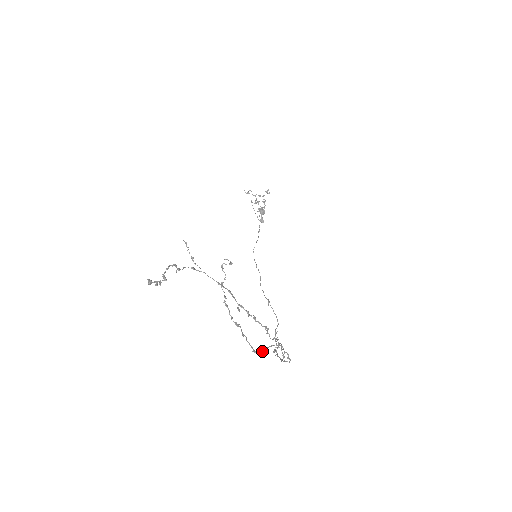
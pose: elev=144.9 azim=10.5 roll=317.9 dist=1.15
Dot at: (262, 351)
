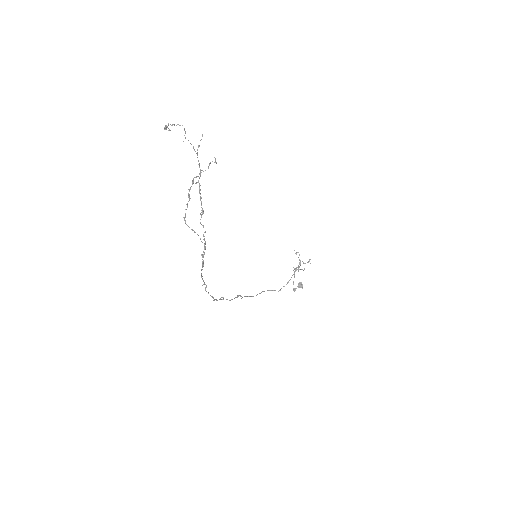
Dot at: (189, 227)
